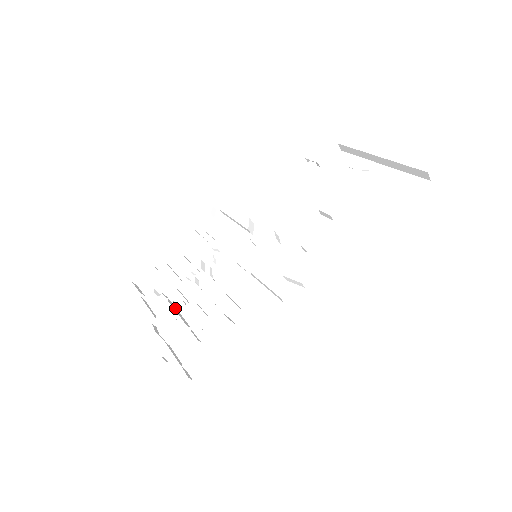
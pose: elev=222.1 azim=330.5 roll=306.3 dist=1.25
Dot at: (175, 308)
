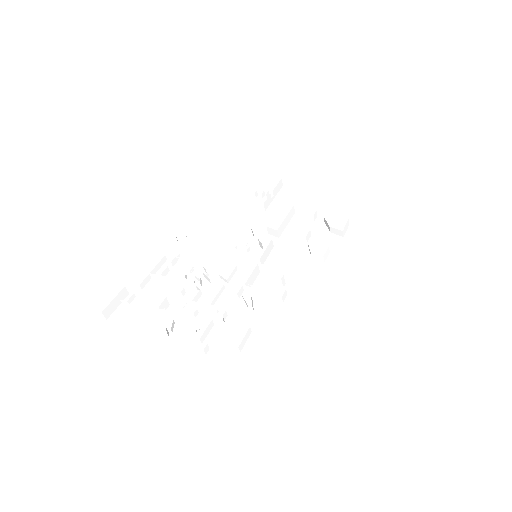
Dot at: (183, 317)
